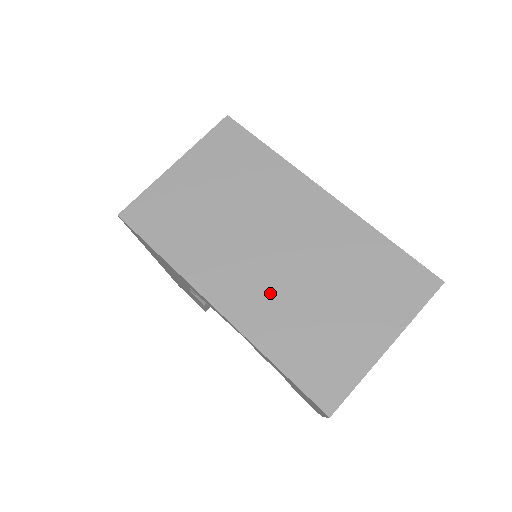
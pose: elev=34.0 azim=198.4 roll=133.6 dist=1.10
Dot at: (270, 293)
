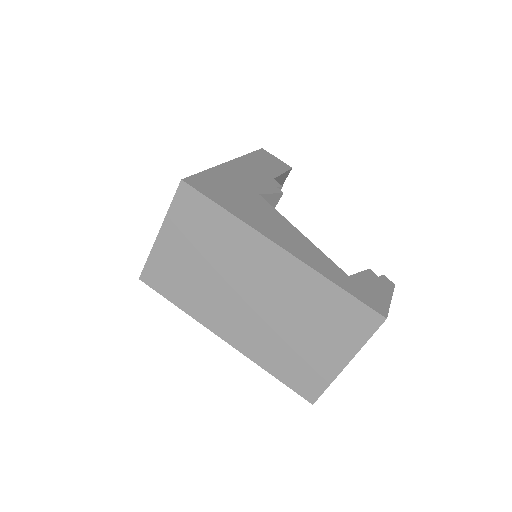
Dot at: (257, 330)
